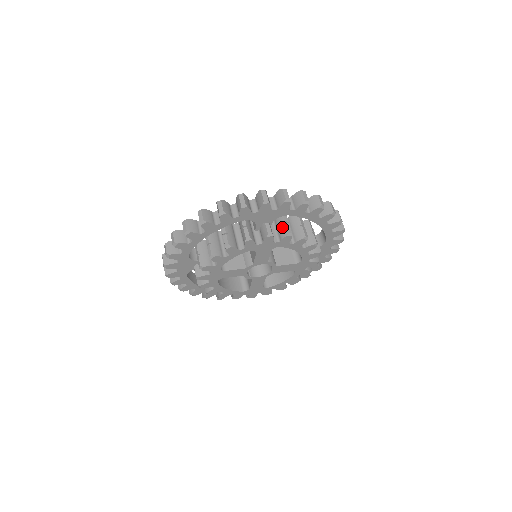
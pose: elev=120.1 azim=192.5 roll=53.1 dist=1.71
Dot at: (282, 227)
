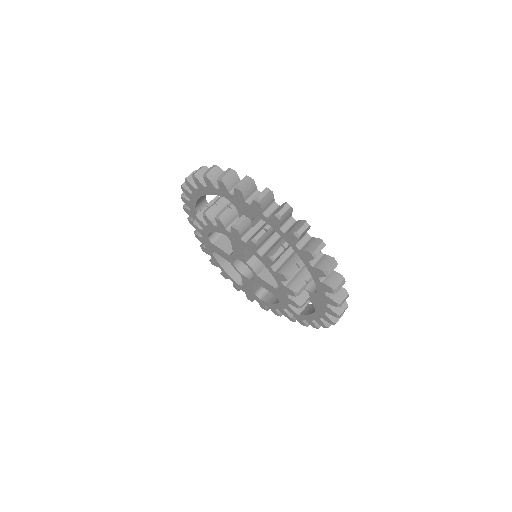
Dot at: (258, 231)
